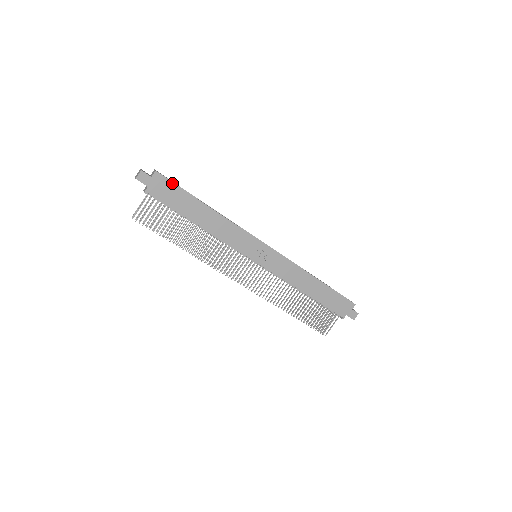
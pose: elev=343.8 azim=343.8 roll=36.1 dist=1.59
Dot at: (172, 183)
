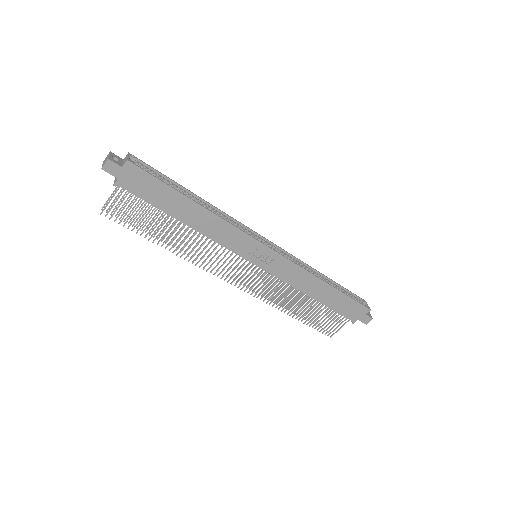
Dot at: (149, 175)
